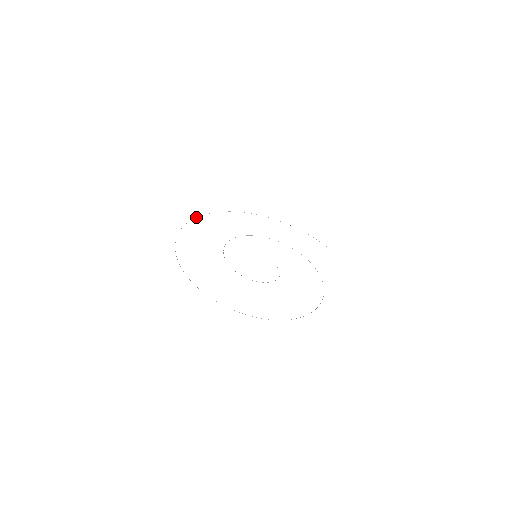
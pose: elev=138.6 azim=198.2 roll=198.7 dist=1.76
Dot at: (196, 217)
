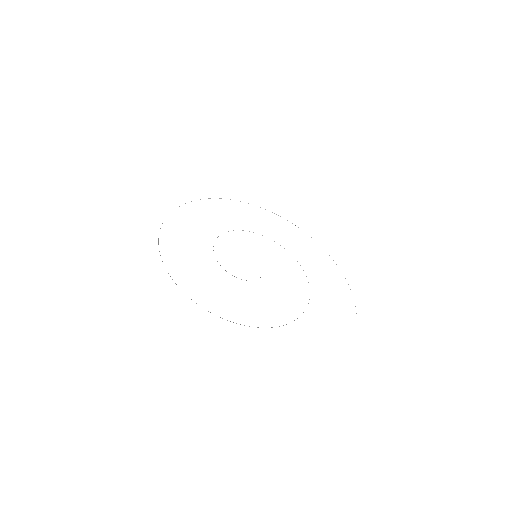
Dot at: occluded
